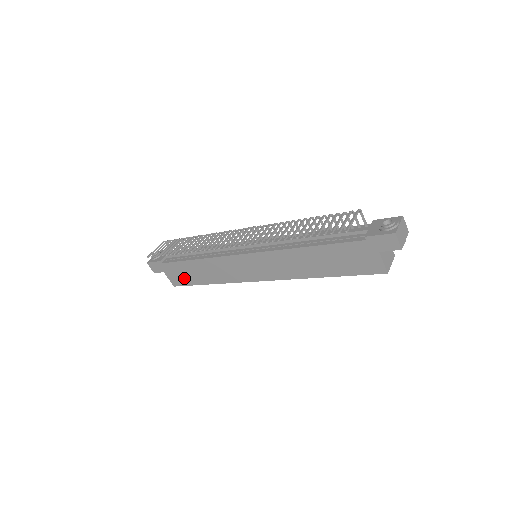
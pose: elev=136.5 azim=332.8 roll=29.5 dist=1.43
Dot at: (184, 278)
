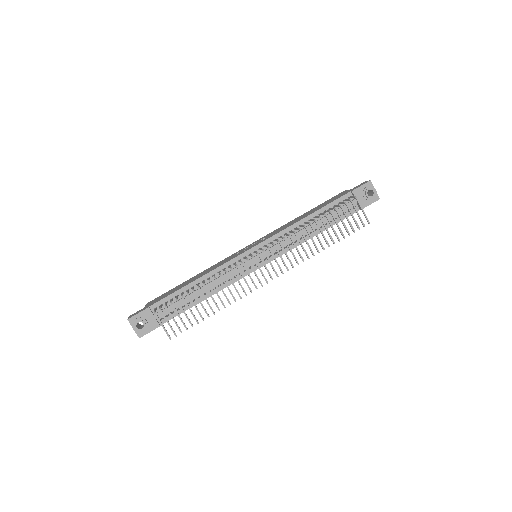
Dot at: occluded
